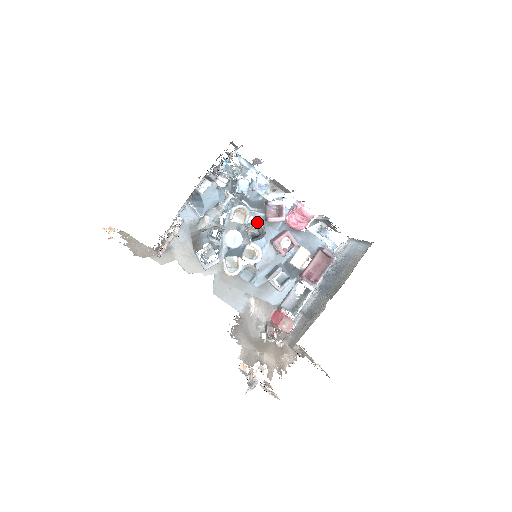
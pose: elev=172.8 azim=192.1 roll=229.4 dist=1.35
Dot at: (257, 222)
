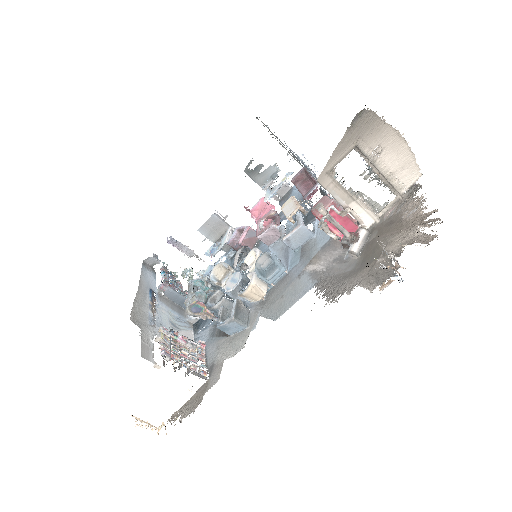
Dot at: (235, 256)
